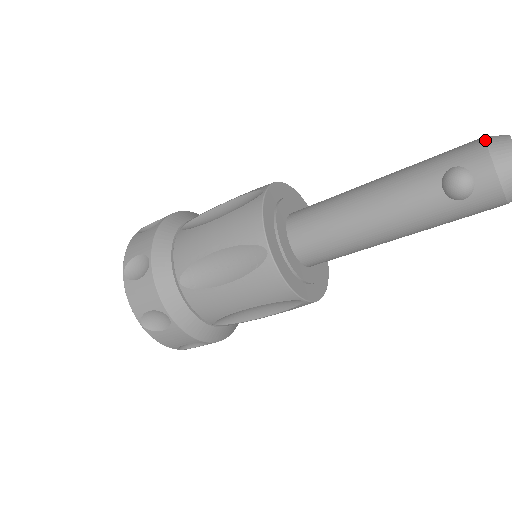
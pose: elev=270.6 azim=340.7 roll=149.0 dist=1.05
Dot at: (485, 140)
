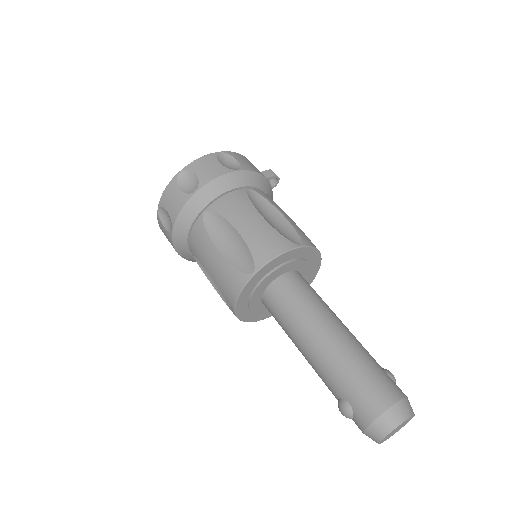
Dot at: (377, 417)
